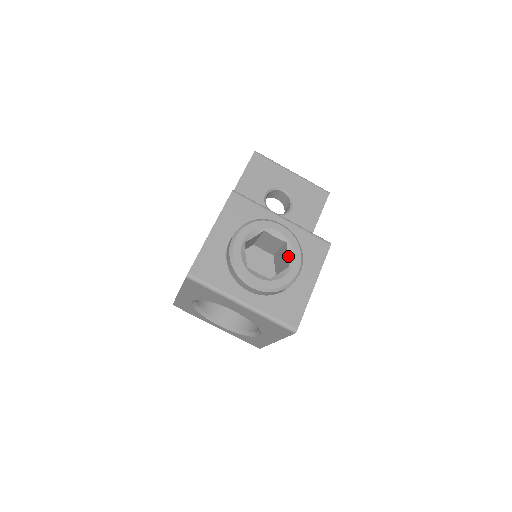
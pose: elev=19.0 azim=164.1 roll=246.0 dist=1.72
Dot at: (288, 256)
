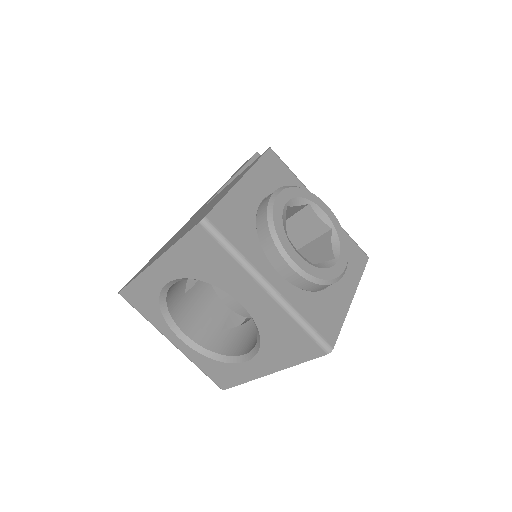
Dot at: (332, 246)
